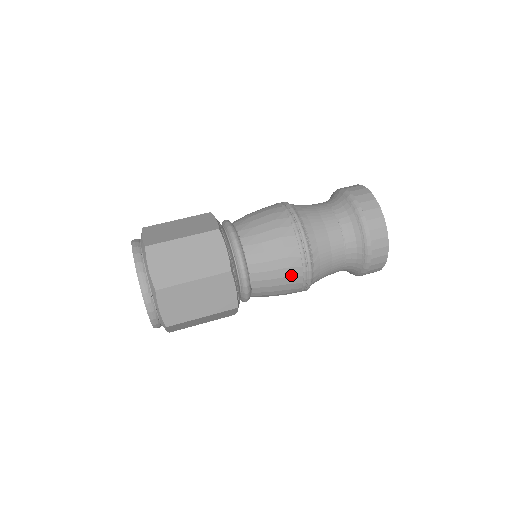
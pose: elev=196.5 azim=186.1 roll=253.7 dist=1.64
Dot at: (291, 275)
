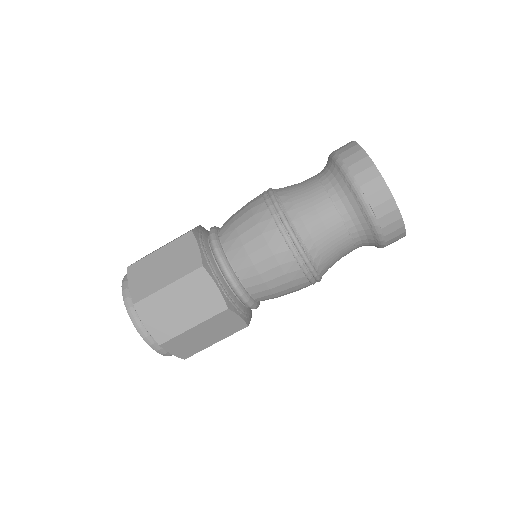
Dot at: (295, 285)
